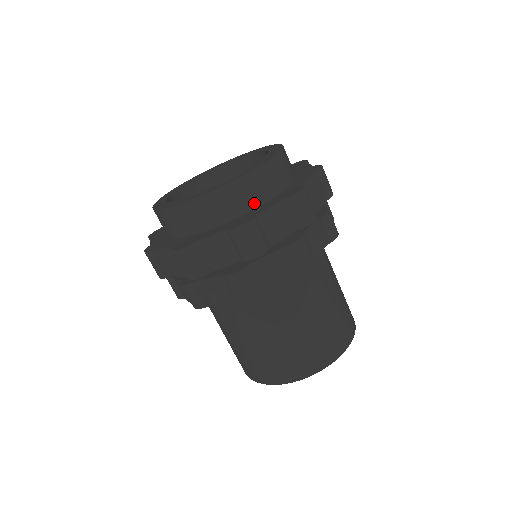
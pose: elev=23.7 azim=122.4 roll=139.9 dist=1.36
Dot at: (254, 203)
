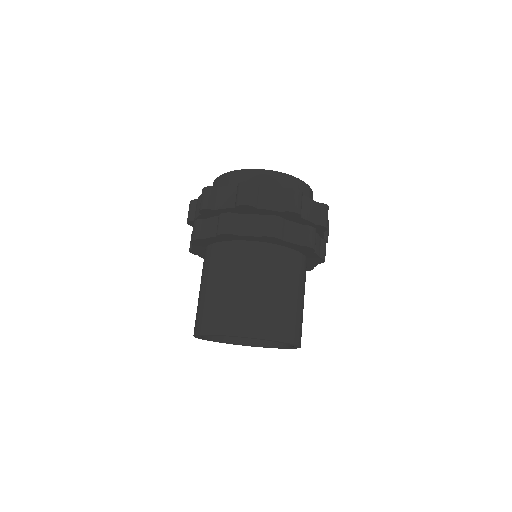
Dot at: occluded
